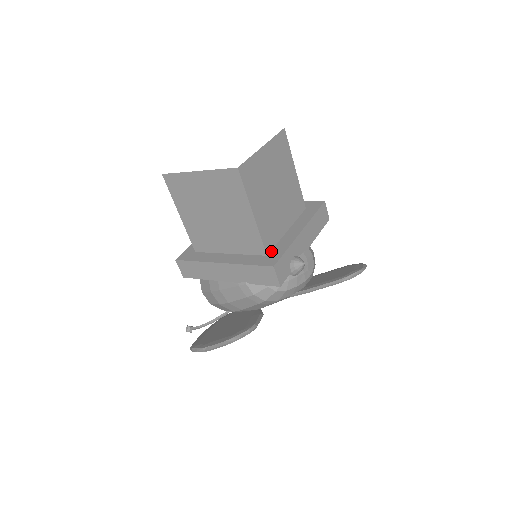
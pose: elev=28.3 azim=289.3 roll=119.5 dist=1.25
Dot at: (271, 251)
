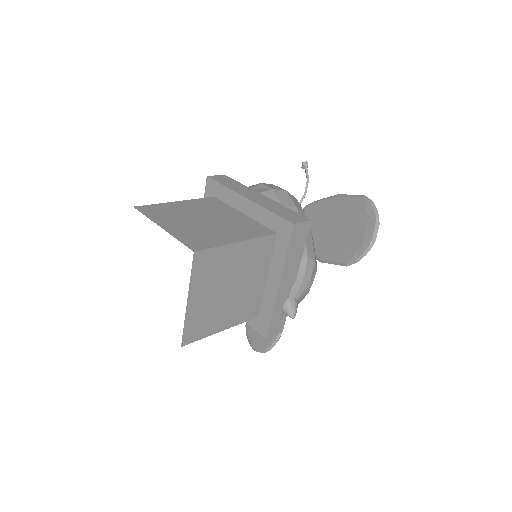
Dot at: (260, 311)
